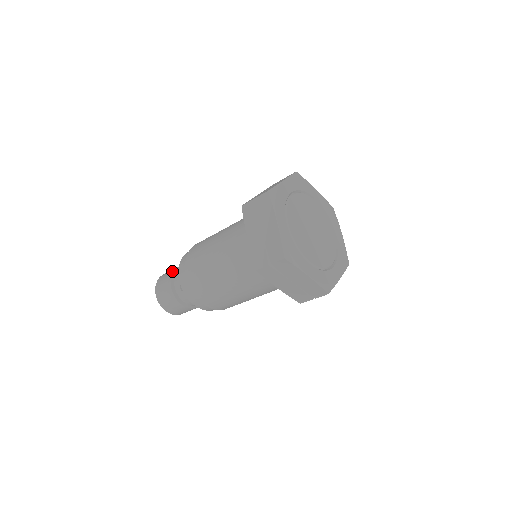
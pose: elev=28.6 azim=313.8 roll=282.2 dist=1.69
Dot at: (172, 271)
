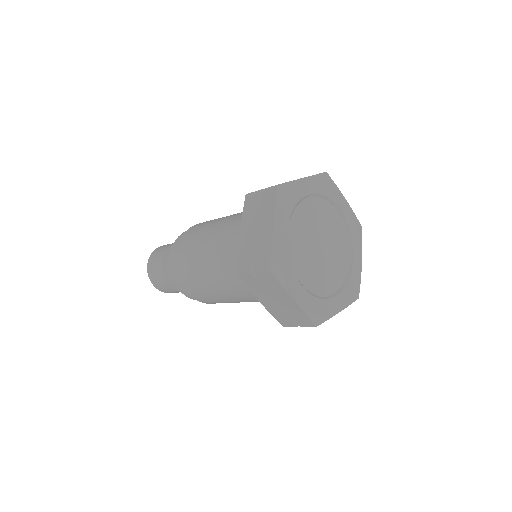
Dot at: (170, 244)
